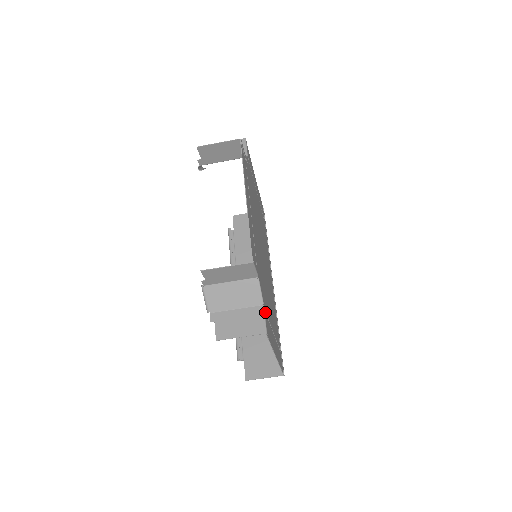
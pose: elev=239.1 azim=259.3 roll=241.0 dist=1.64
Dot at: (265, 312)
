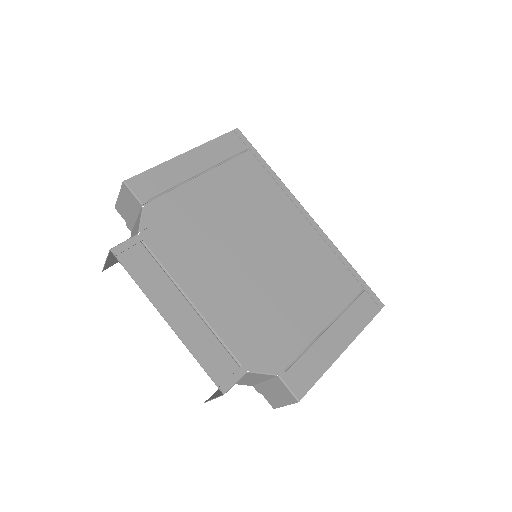
Dot at: (286, 376)
